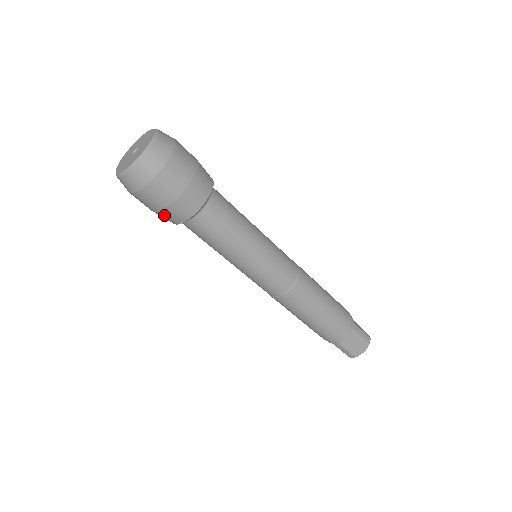
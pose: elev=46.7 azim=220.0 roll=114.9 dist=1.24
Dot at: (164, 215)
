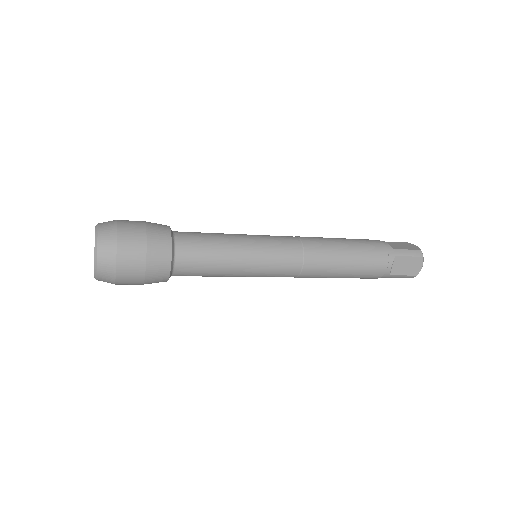
Dot at: (151, 283)
